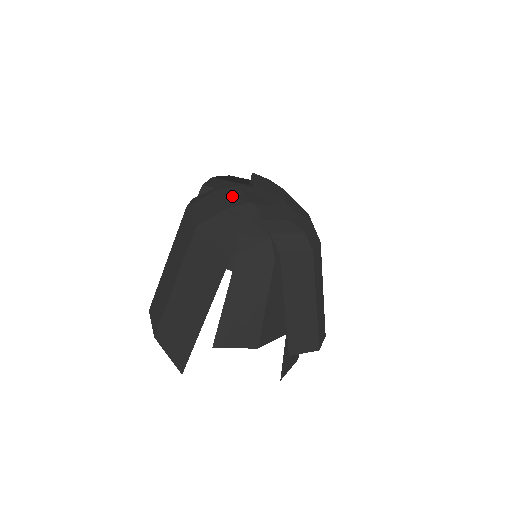
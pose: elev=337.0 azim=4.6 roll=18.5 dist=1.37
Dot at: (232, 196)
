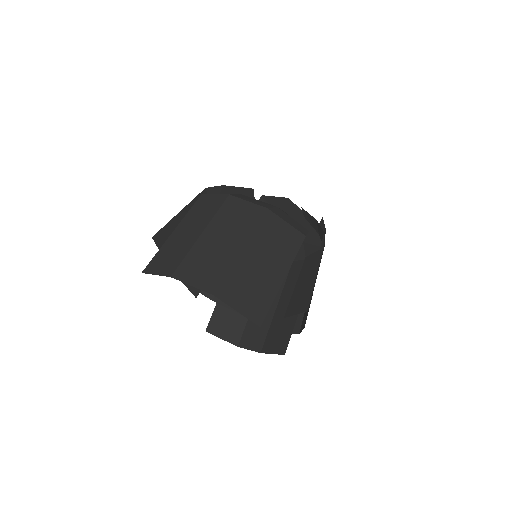
Dot at: occluded
